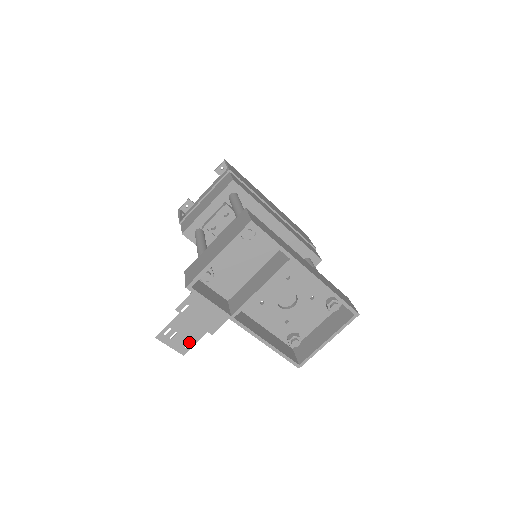
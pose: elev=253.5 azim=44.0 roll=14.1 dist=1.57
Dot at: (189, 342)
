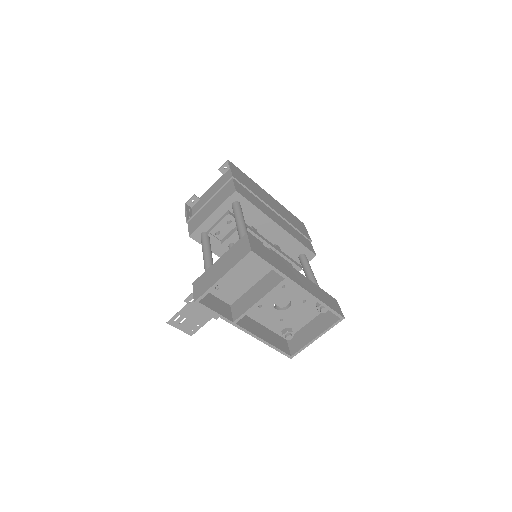
Dot at: (196, 326)
